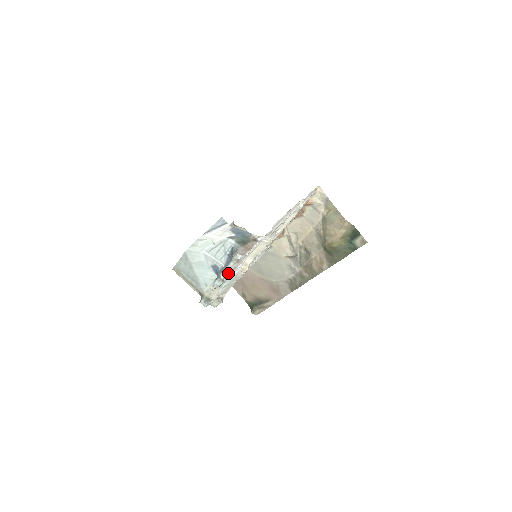
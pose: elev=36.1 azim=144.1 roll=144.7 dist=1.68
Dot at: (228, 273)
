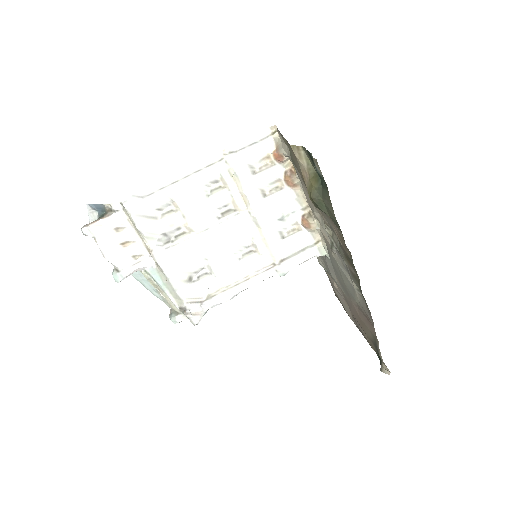
Dot at: (104, 257)
